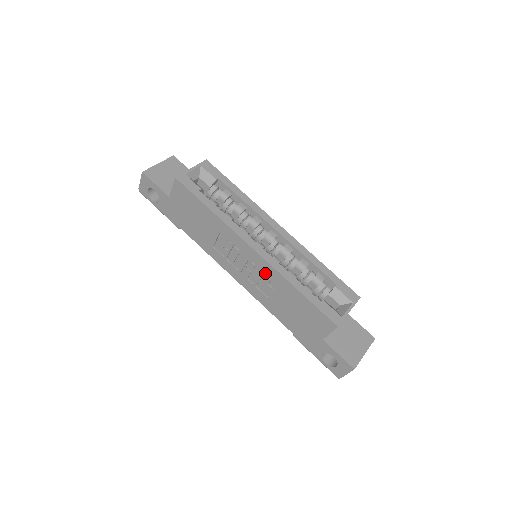
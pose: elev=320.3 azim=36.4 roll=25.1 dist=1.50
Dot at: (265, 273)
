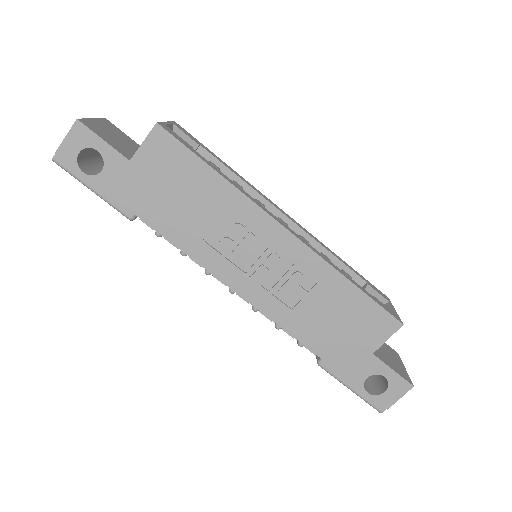
Dot at: (298, 266)
